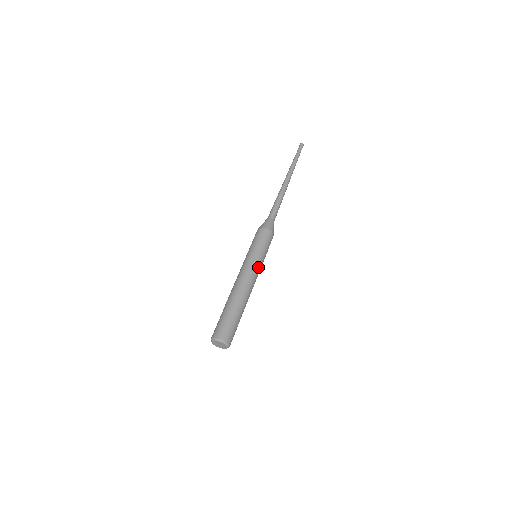
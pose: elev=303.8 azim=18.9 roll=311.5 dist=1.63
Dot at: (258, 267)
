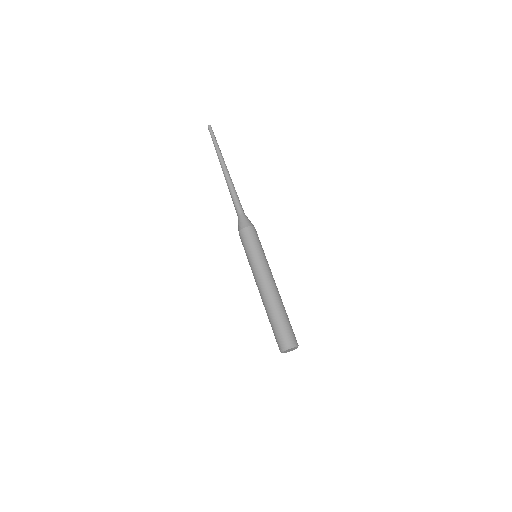
Dot at: (260, 266)
